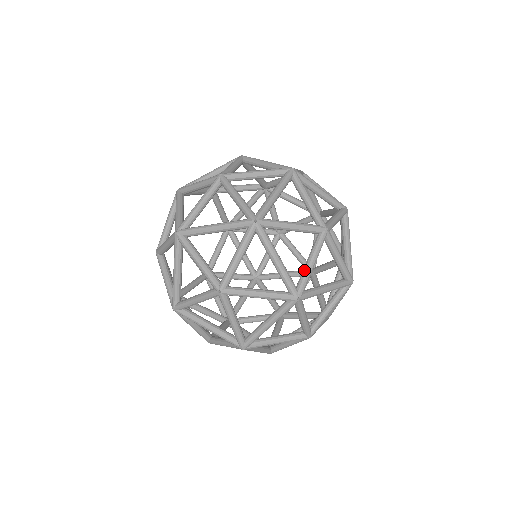
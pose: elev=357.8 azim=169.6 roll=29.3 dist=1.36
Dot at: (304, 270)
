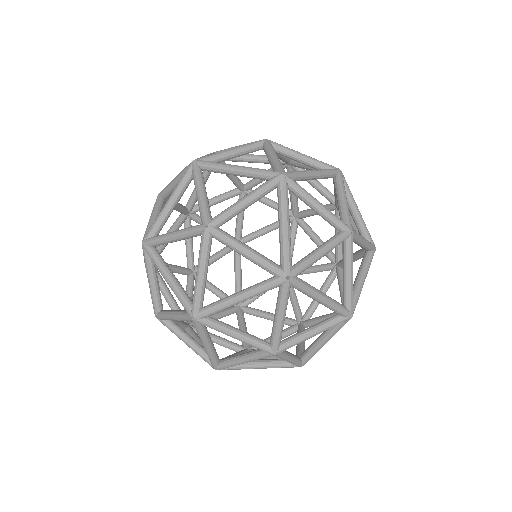
Dot at: (346, 286)
